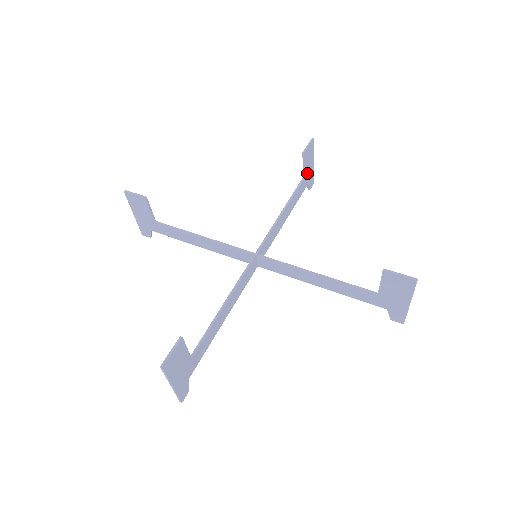
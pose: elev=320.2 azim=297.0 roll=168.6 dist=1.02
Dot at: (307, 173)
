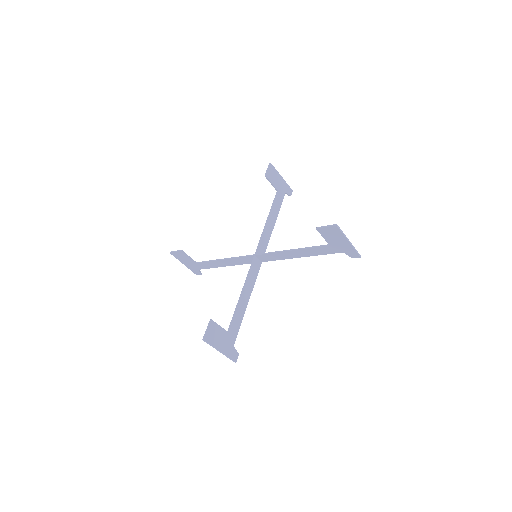
Dot at: (279, 186)
